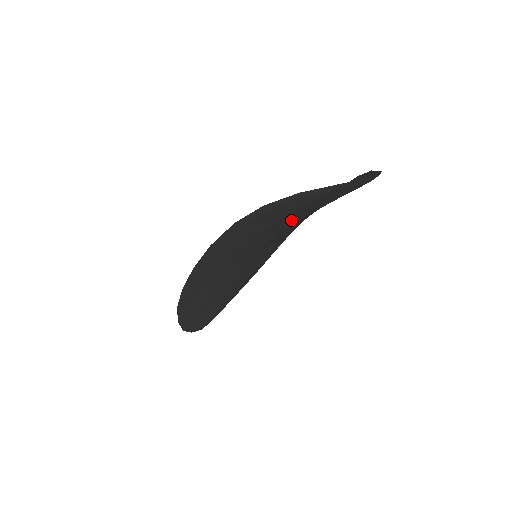
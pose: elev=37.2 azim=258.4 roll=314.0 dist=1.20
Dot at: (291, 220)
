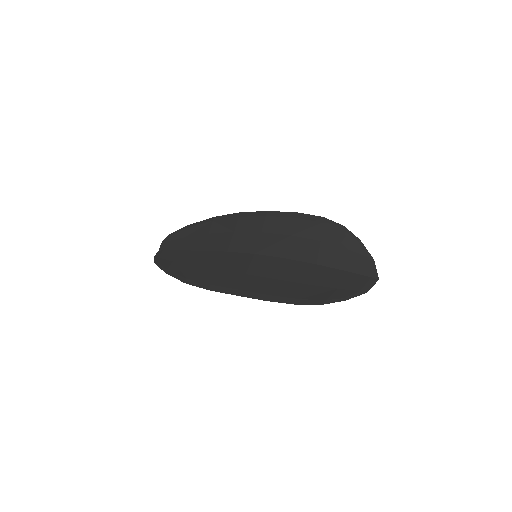
Dot at: (310, 273)
